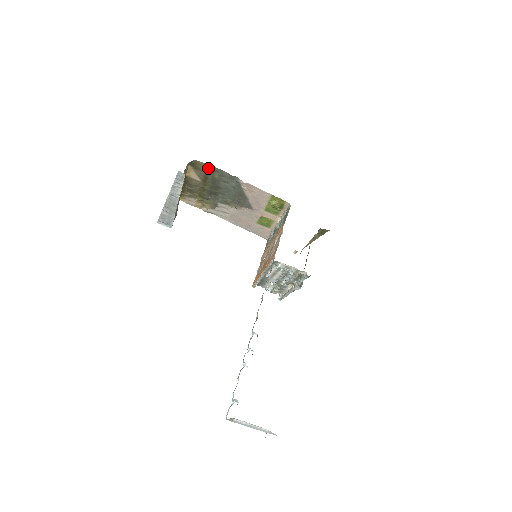
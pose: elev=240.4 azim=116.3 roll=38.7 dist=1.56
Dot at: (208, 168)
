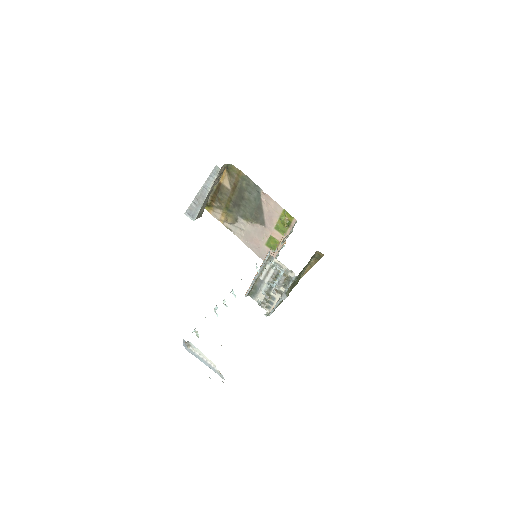
Dot at: (239, 175)
